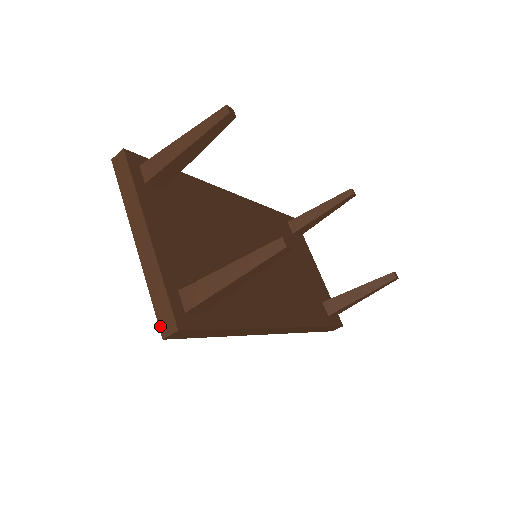
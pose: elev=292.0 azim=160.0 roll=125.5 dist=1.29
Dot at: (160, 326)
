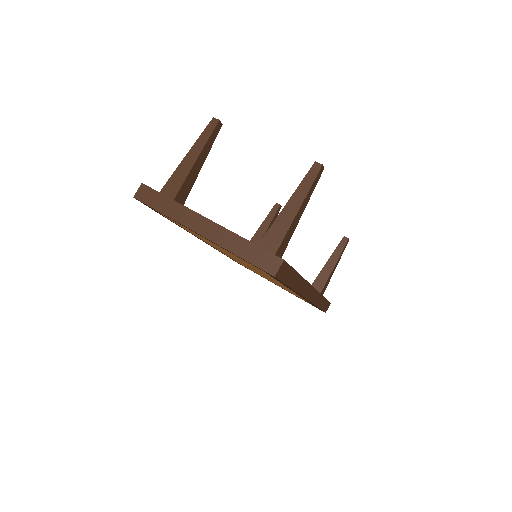
Dot at: (265, 270)
